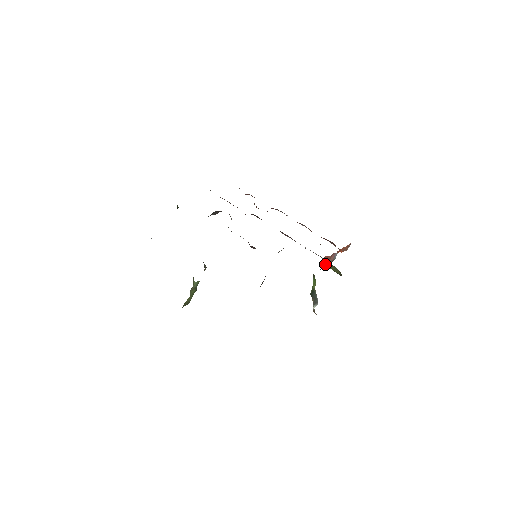
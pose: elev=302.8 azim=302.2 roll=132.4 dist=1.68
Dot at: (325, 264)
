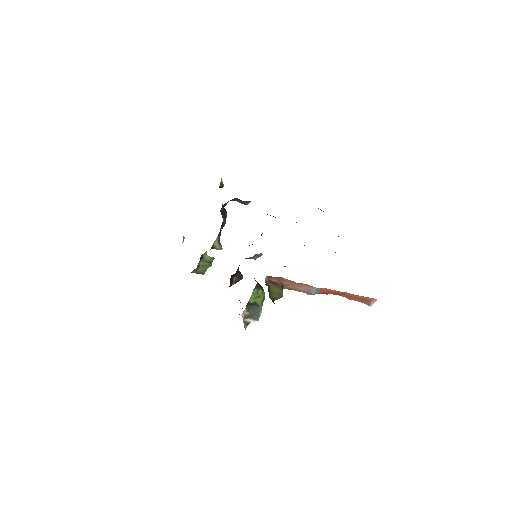
Dot at: (273, 283)
